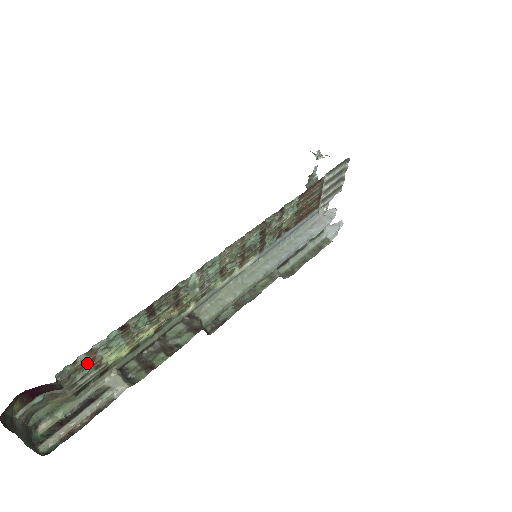
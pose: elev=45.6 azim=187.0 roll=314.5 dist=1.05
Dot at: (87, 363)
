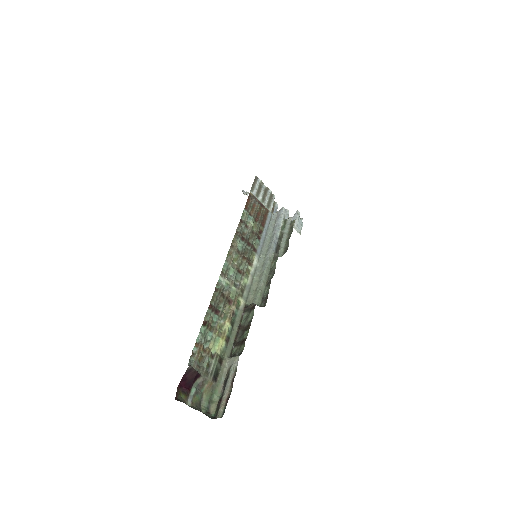
Dot at: (203, 355)
